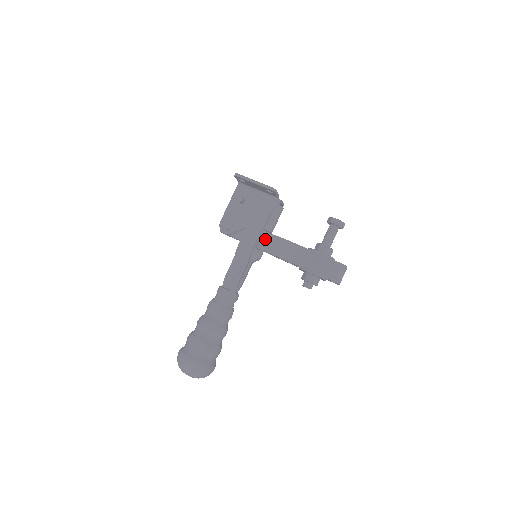
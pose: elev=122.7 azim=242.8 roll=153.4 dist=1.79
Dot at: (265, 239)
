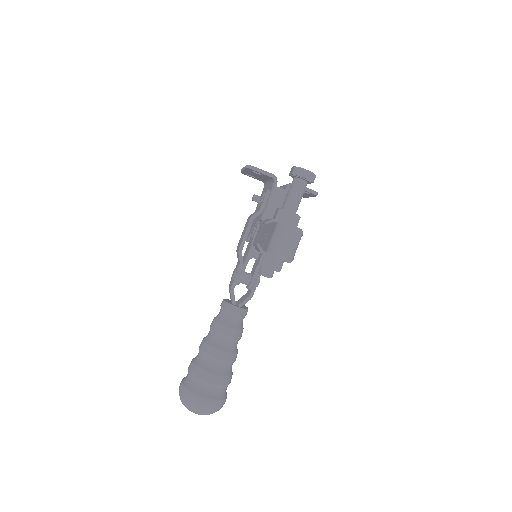
Dot at: occluded
